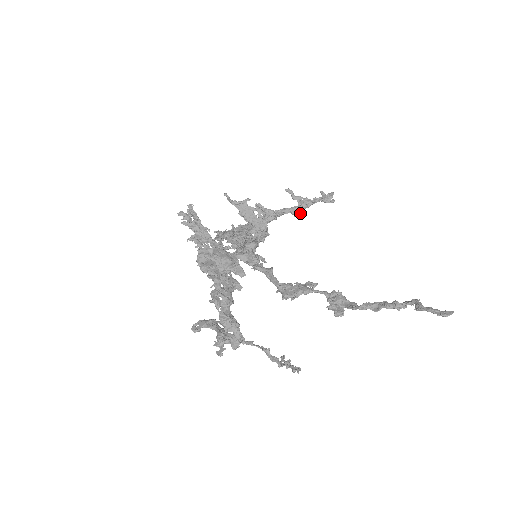
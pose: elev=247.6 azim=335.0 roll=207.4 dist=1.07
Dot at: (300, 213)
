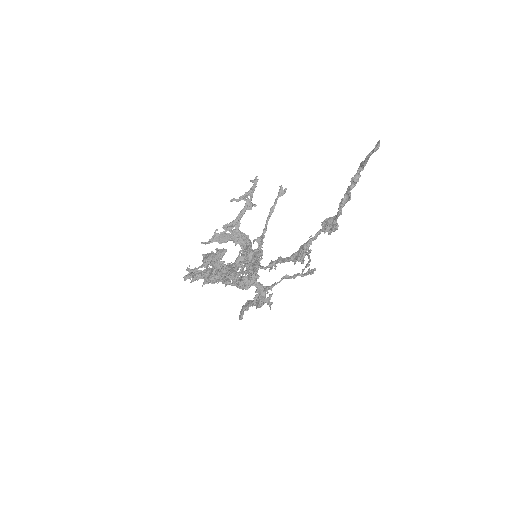
Dot at: (252, 204)
